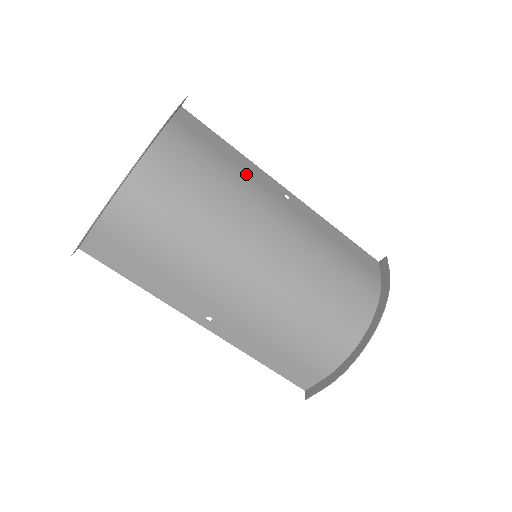
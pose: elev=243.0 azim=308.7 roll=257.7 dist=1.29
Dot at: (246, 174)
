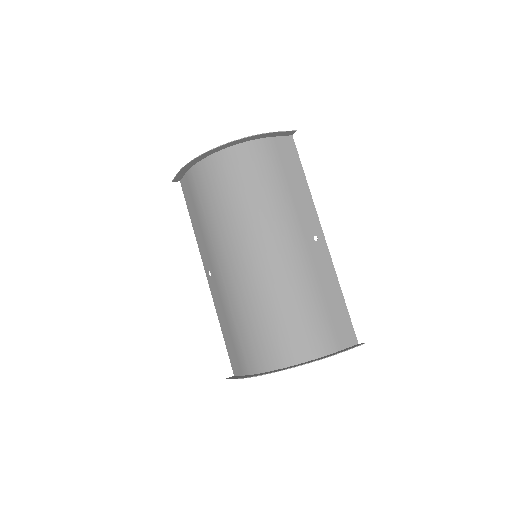
Dot at: (292, 201)
